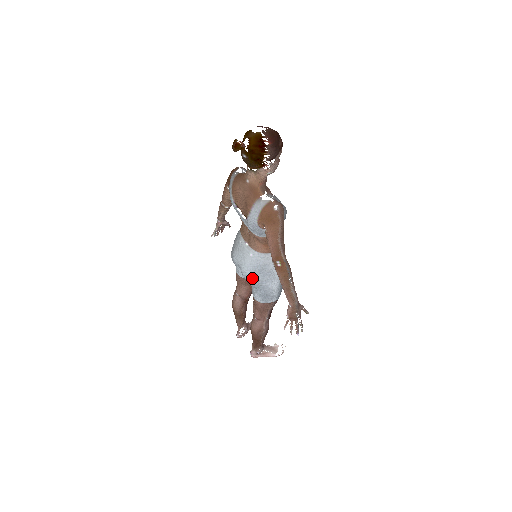
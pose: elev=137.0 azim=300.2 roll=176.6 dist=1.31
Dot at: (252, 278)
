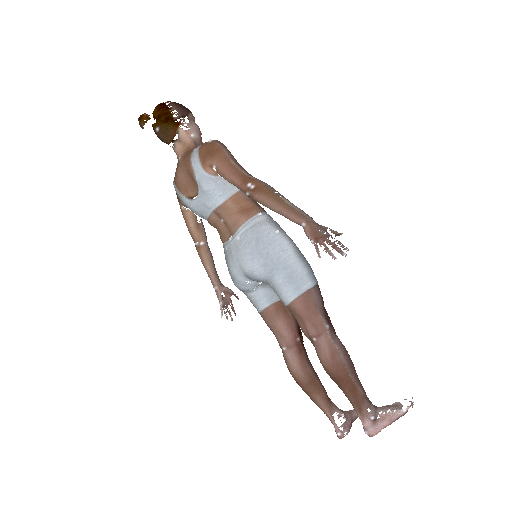
Dot at: (256, 260)
